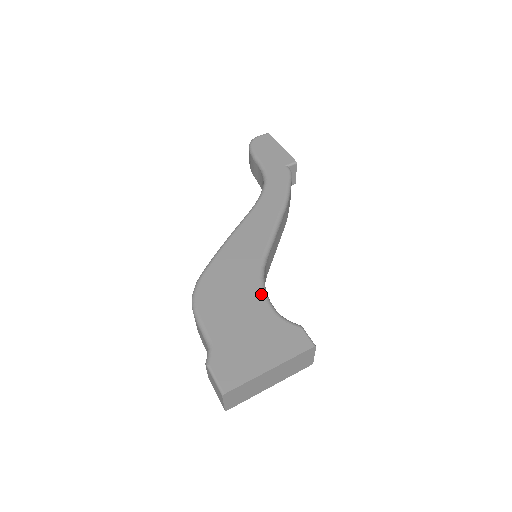
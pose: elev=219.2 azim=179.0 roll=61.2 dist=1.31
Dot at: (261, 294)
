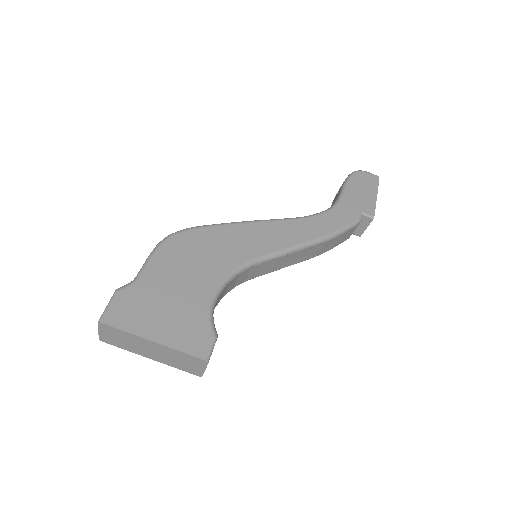
Dot at: (218, 283)
